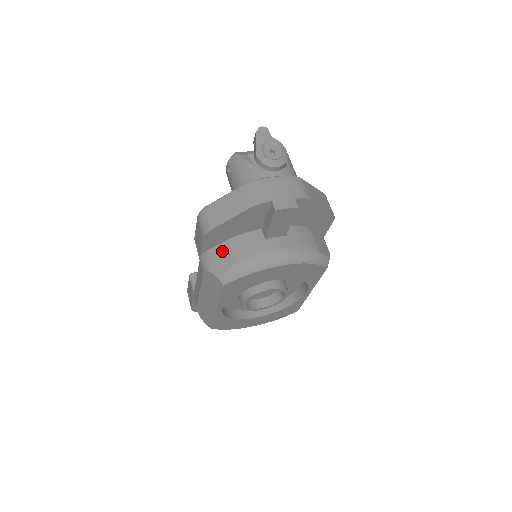
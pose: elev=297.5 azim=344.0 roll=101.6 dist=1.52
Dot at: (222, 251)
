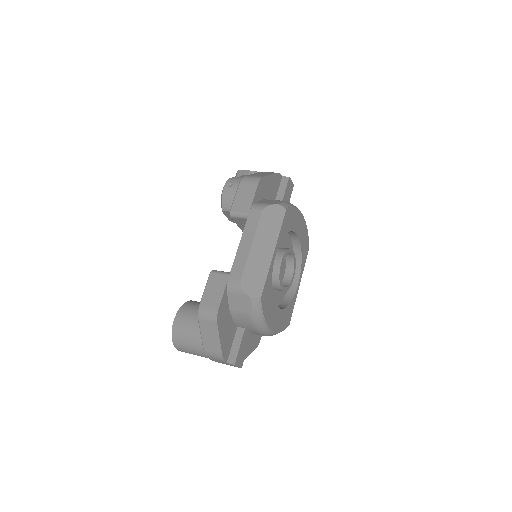
Dot at: (267, 201)
